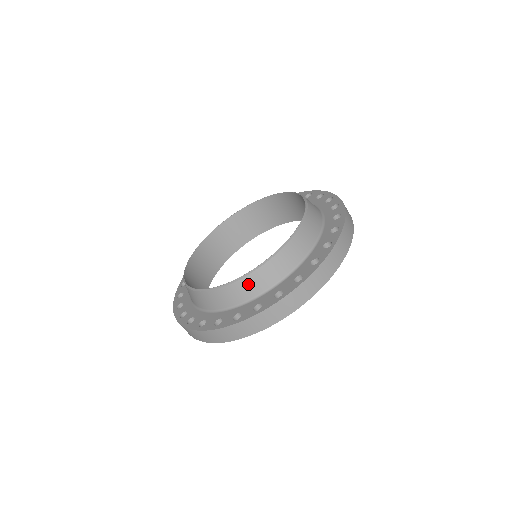
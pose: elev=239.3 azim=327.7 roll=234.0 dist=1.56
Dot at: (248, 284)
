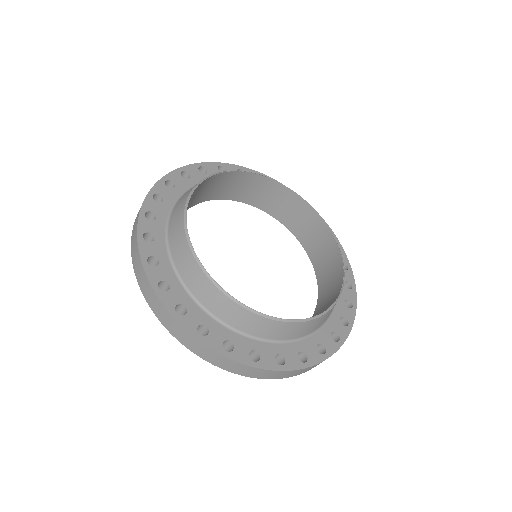
Dot at: (243, 316)
